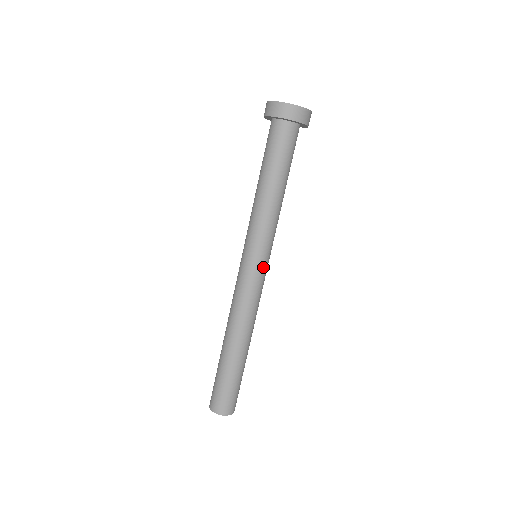
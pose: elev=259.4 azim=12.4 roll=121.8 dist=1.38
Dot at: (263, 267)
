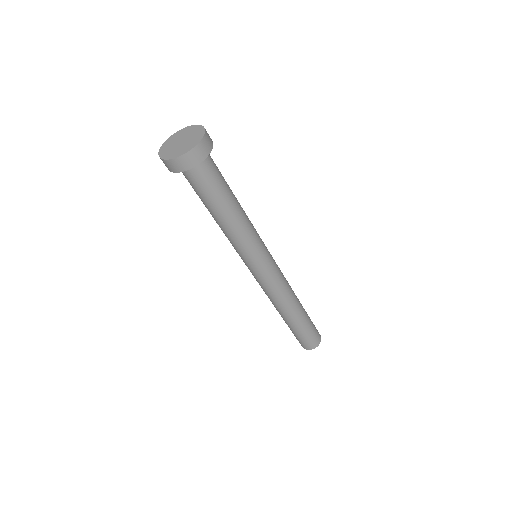
Dot at: (269, 263)
